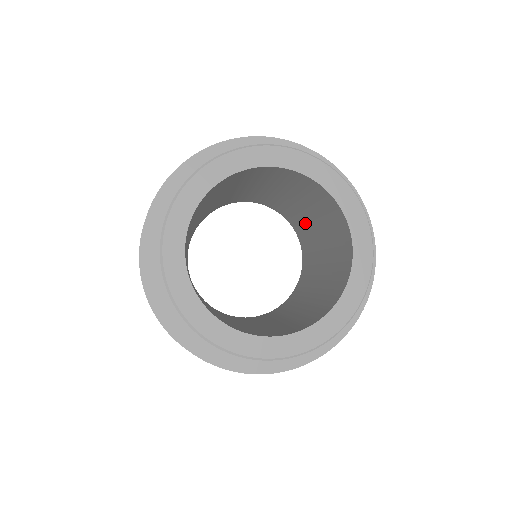
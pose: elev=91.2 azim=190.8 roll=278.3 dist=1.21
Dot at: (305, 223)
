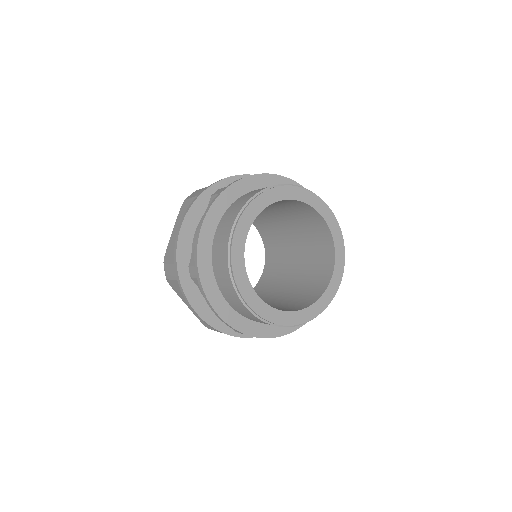
Dot at: (281, 277)
